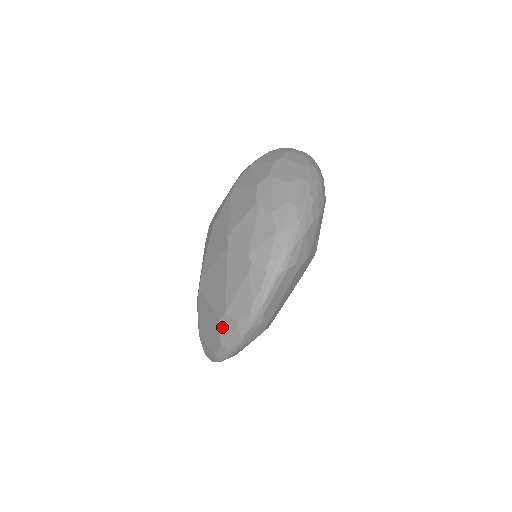
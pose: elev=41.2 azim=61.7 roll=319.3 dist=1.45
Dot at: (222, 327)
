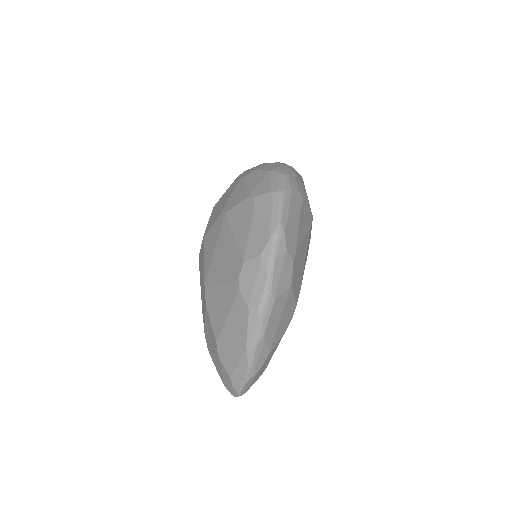
Dot at: (244, 284)
